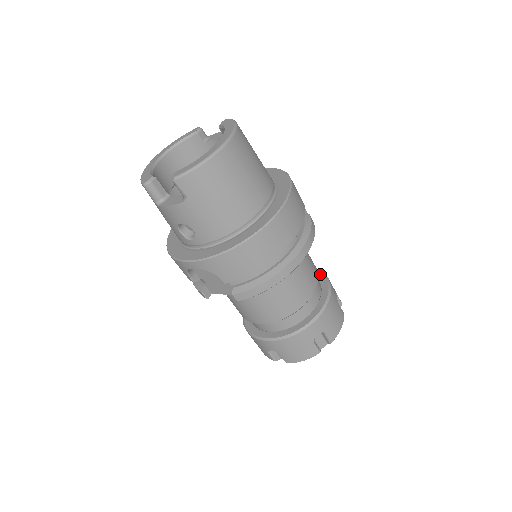
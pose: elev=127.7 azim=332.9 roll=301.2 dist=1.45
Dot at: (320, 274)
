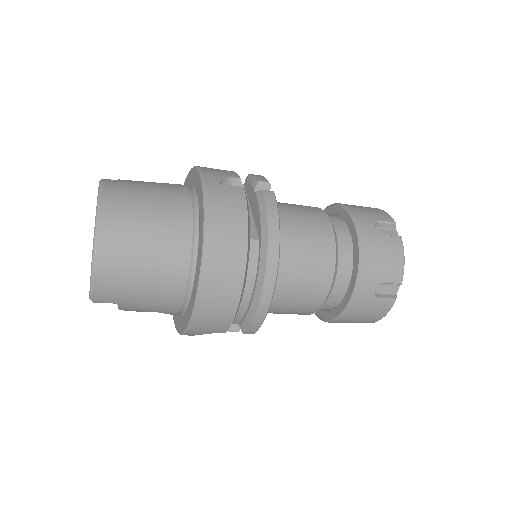
Dot at: (344, 213)
